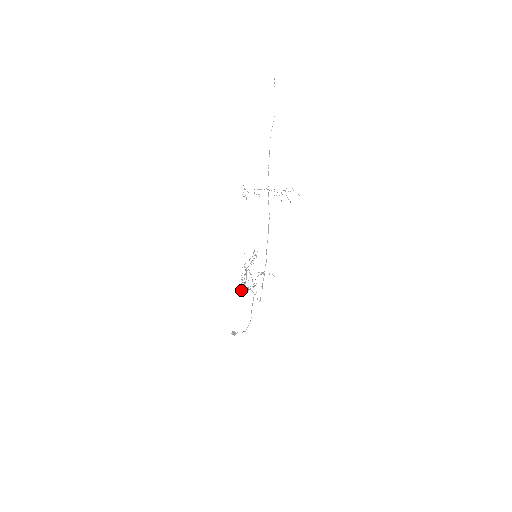
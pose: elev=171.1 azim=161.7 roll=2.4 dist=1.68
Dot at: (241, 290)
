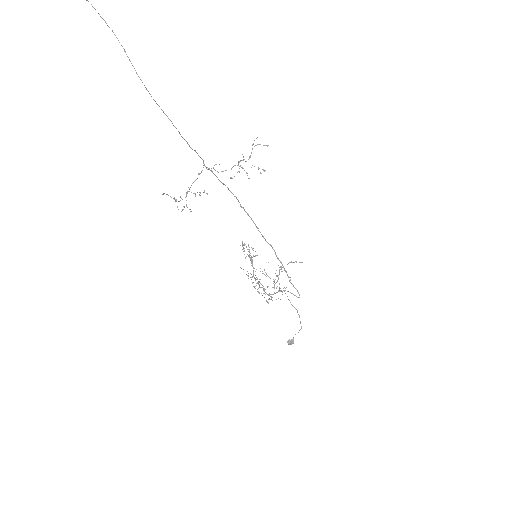
Dot at: occluded
